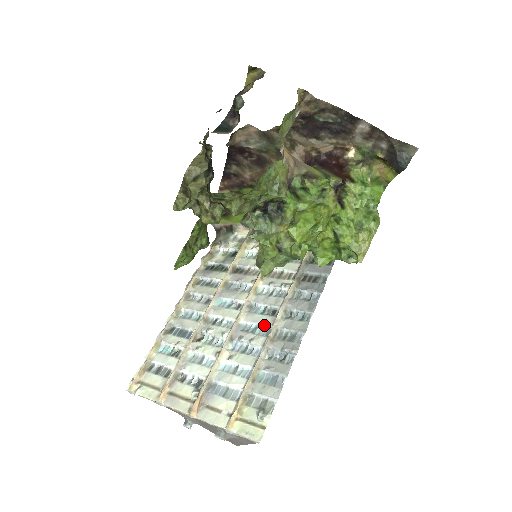
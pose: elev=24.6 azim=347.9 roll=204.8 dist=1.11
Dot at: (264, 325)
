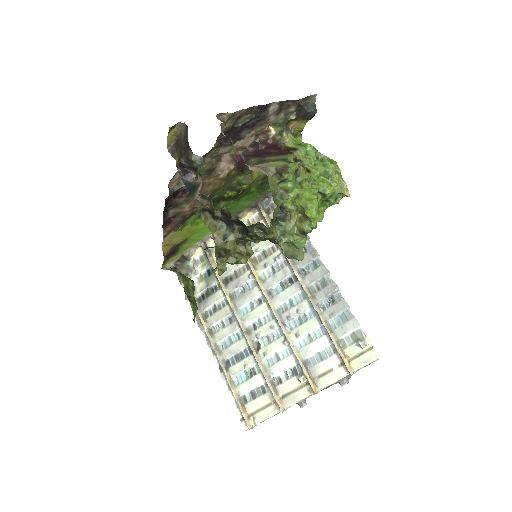
Dot at: (295, 294)
